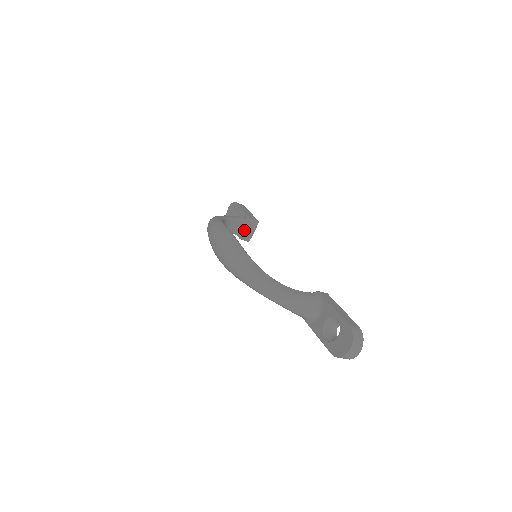
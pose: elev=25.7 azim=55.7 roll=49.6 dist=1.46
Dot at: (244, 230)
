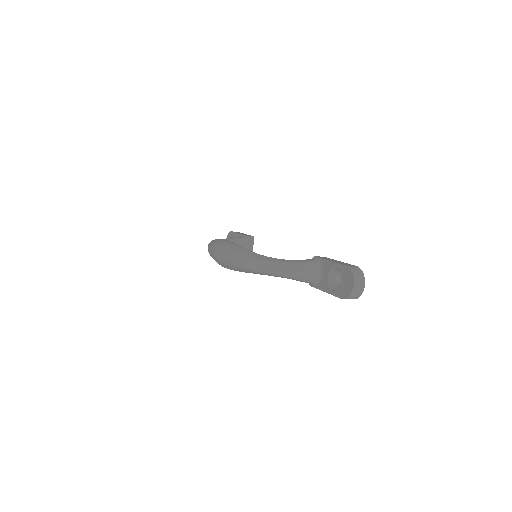
Dot at: occluded
